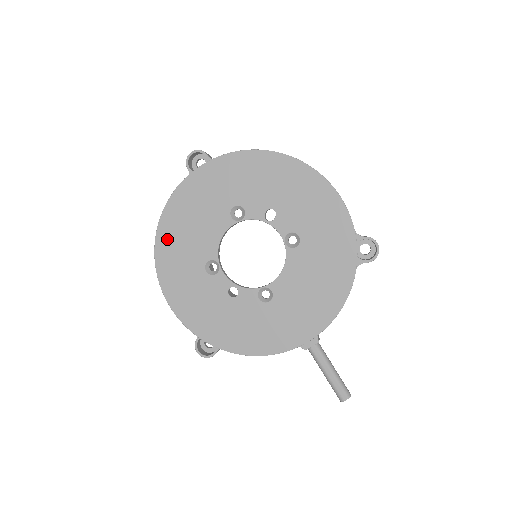
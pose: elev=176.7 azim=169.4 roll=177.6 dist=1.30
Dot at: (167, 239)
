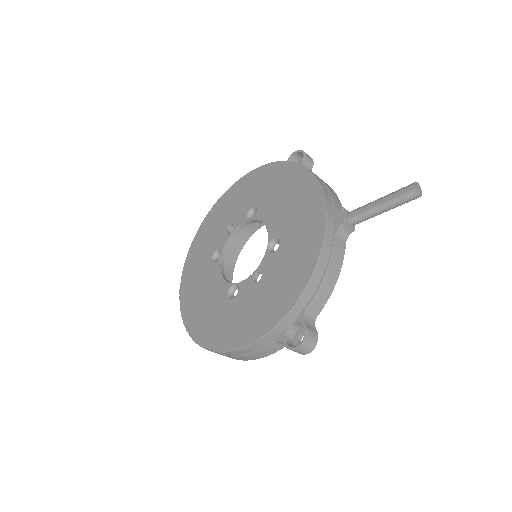
Dot at: (198, 327)
